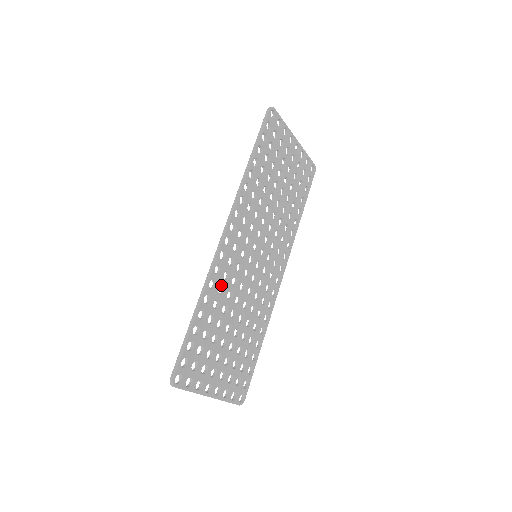
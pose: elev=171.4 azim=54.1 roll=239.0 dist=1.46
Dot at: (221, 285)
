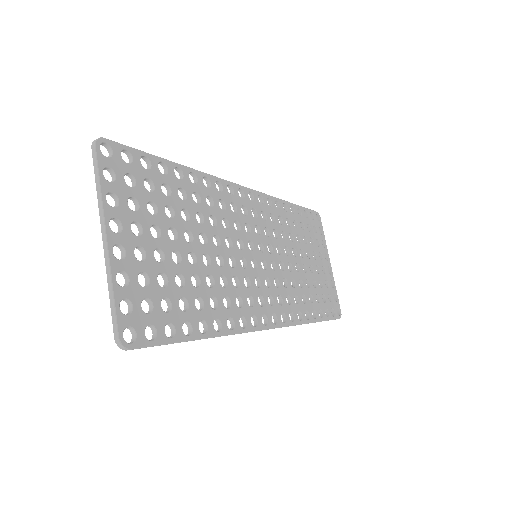
Dot at: (212, 199)
